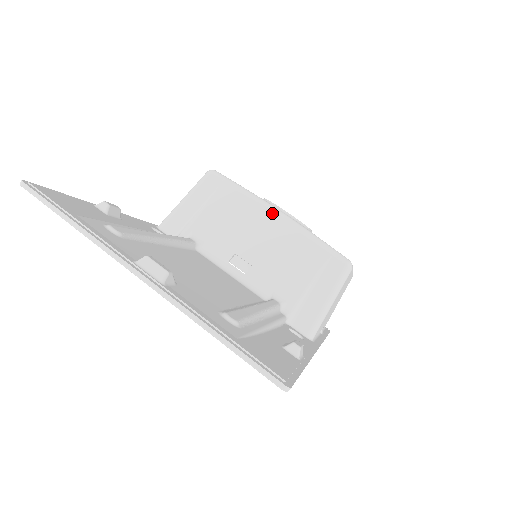
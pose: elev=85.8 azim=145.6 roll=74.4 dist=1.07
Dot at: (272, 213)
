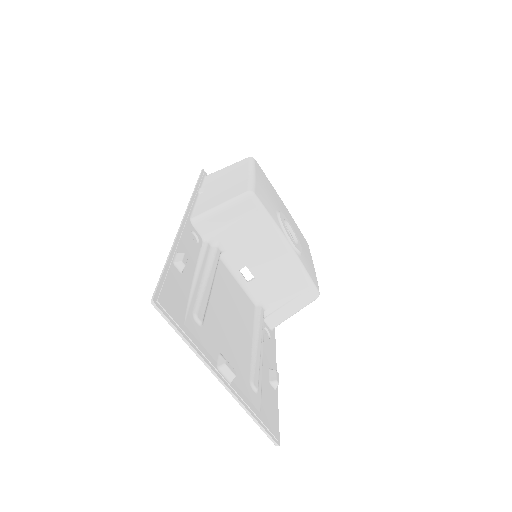
Dot at: (284, 247)
